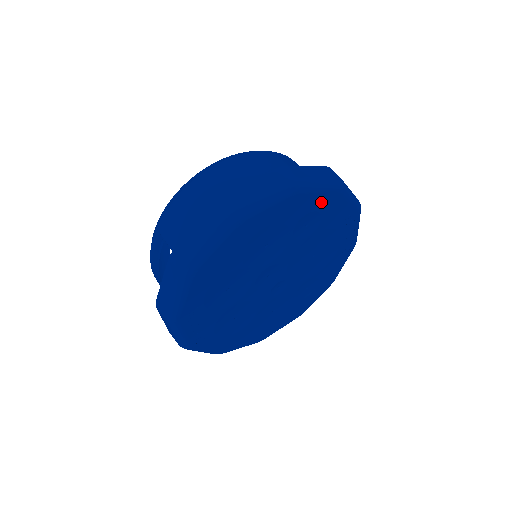
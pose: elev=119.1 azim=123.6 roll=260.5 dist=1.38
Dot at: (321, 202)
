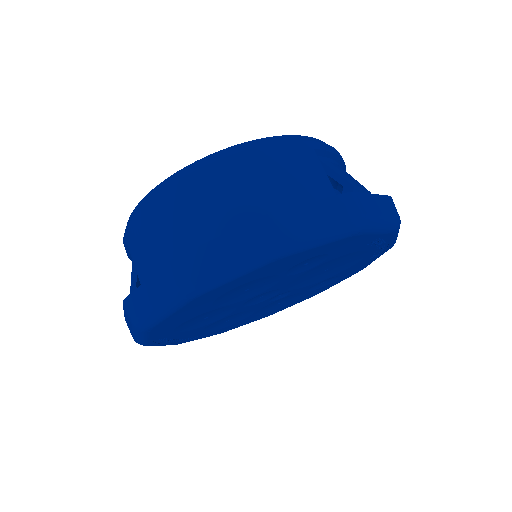
Dot at: (325, 249)
